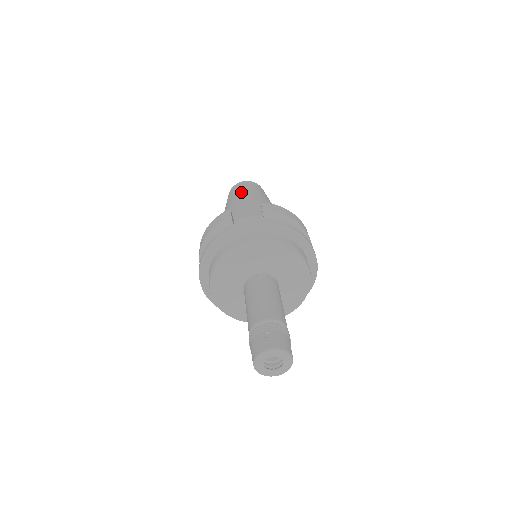
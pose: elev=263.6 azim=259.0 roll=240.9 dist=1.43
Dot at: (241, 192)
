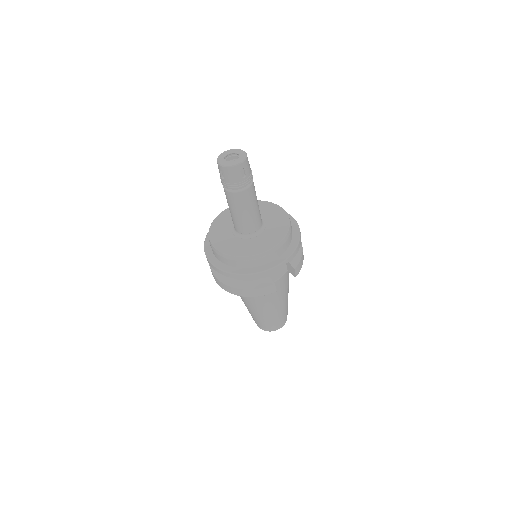
Dot at: occluded
